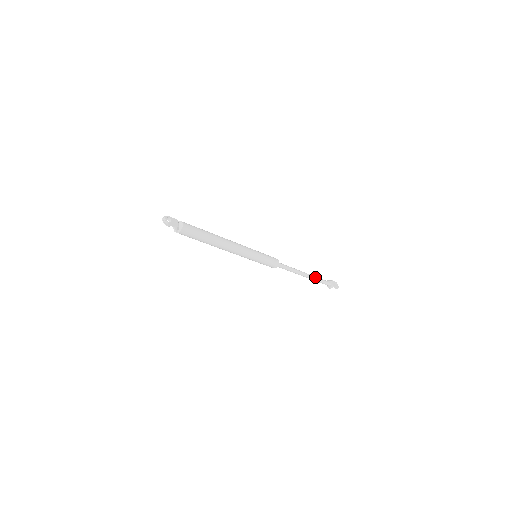
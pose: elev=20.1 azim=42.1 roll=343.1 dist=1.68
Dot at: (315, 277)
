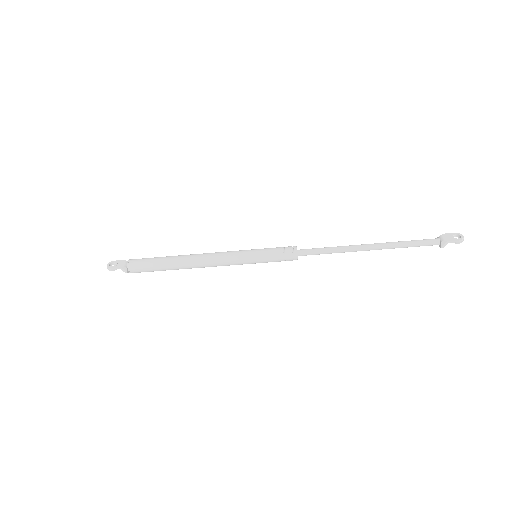
Dot at: (393, 243)
